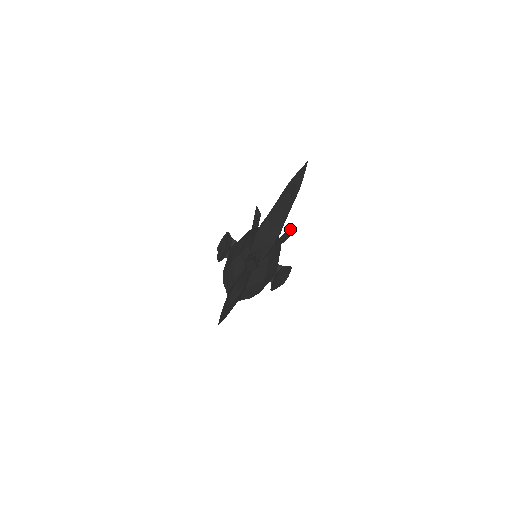
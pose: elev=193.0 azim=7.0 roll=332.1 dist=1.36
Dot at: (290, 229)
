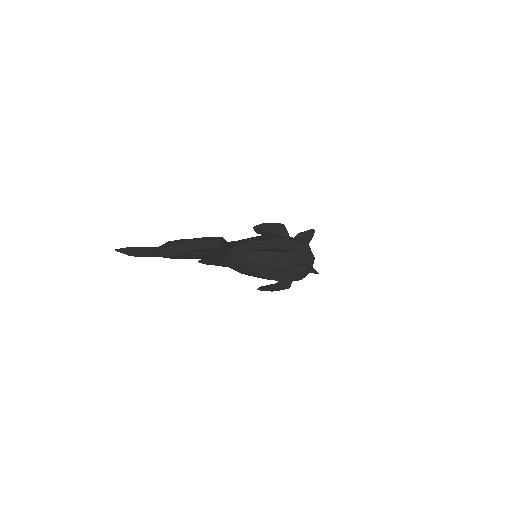
Dot at: (303, 267)
